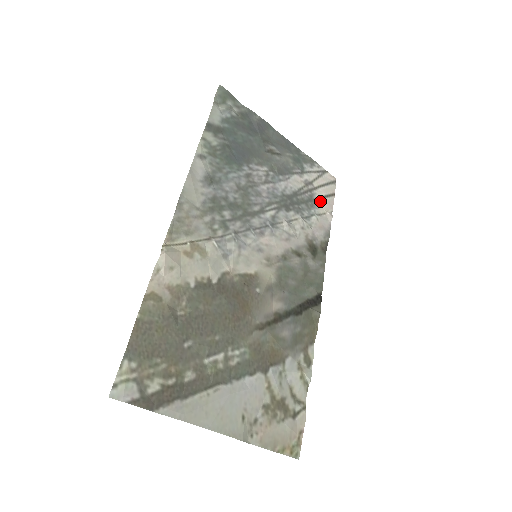
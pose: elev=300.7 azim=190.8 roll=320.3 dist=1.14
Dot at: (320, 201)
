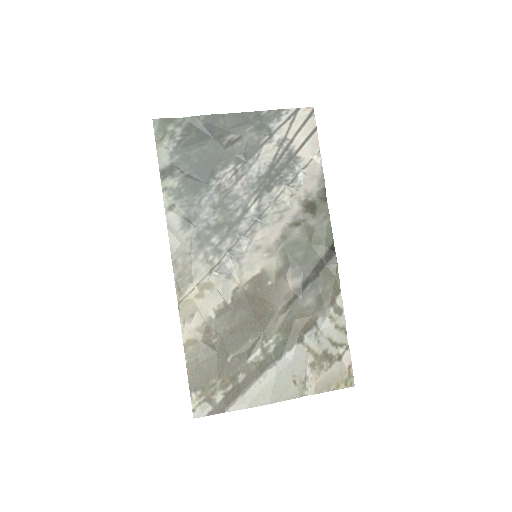
Dot at: (302, 150)
